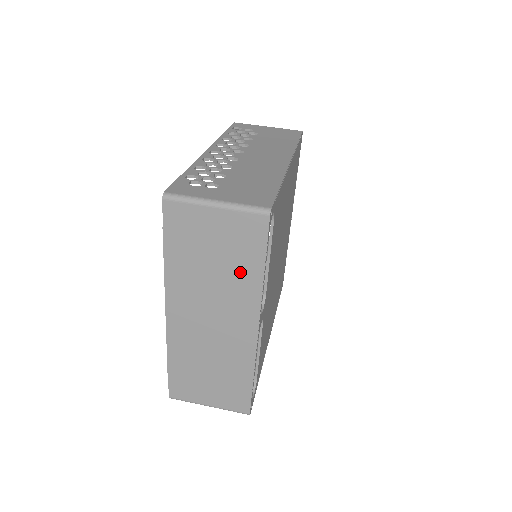
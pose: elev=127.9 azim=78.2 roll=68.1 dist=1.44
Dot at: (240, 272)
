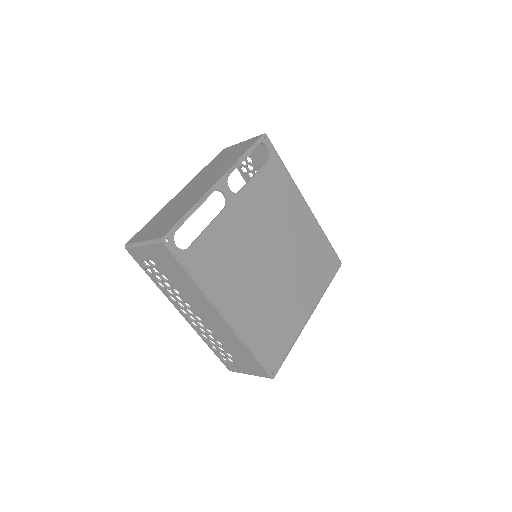
Dot at: (233, 159)
